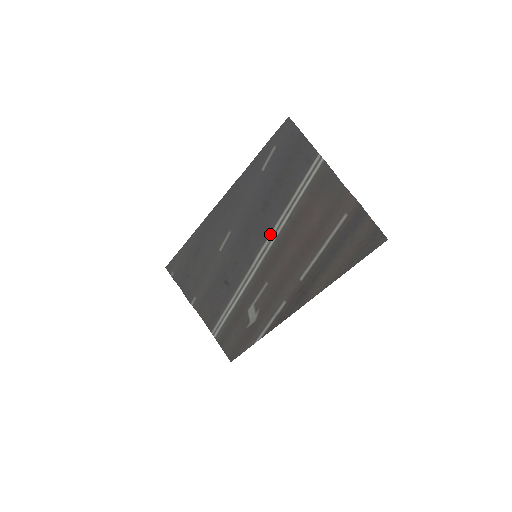
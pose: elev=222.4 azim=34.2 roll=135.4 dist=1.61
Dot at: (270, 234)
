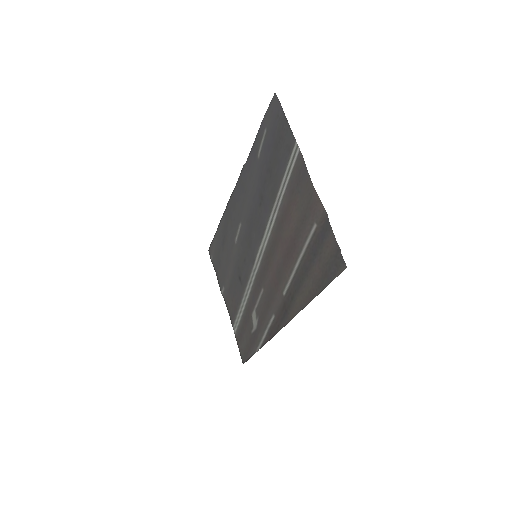
Dot at: (264, 233)
